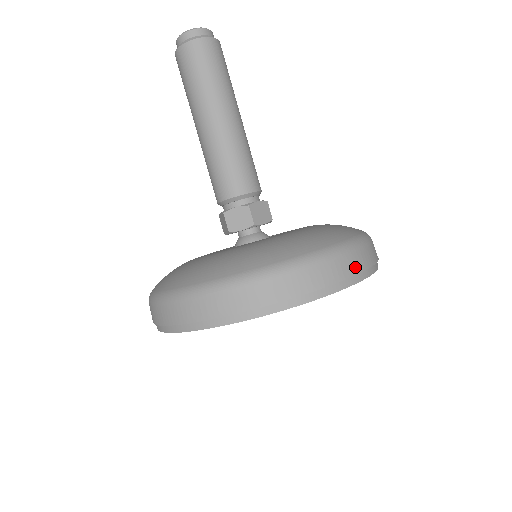
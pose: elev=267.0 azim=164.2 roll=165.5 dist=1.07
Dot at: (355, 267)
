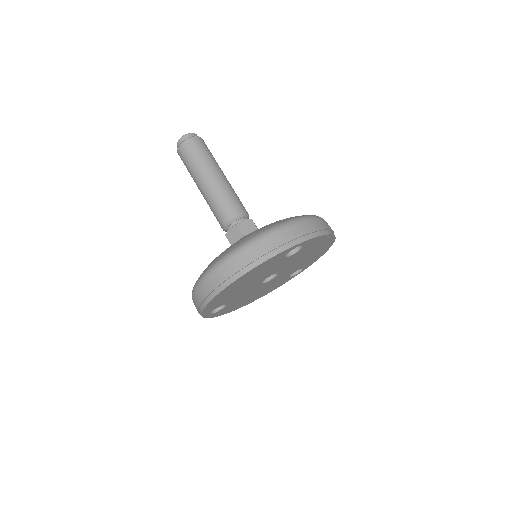
Dot at: occluded
